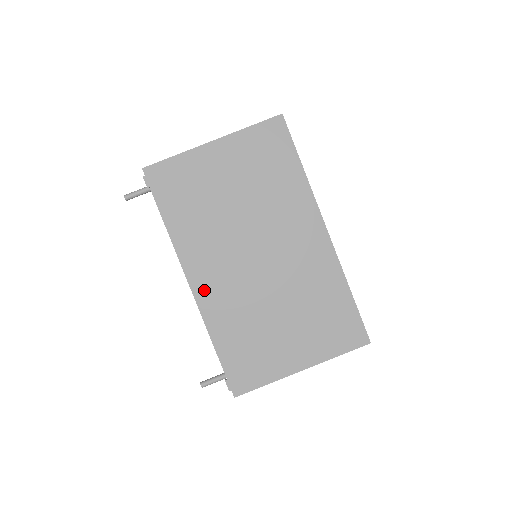
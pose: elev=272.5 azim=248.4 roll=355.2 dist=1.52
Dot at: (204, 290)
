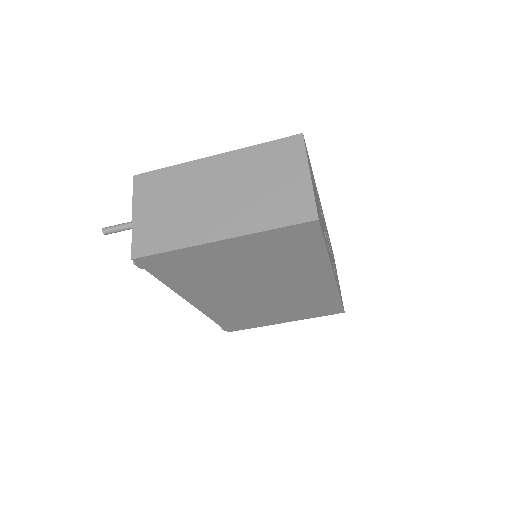
Dot at: (206, 306)
